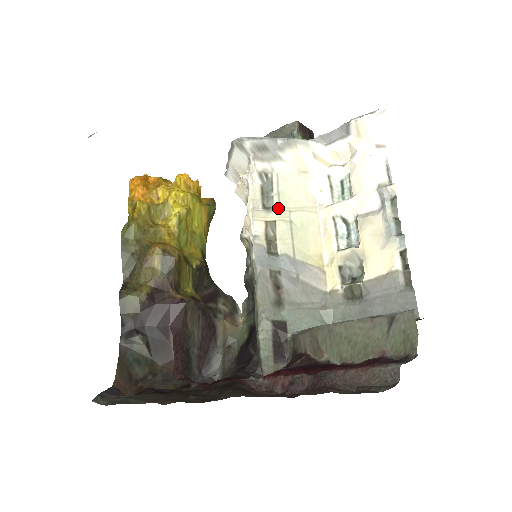
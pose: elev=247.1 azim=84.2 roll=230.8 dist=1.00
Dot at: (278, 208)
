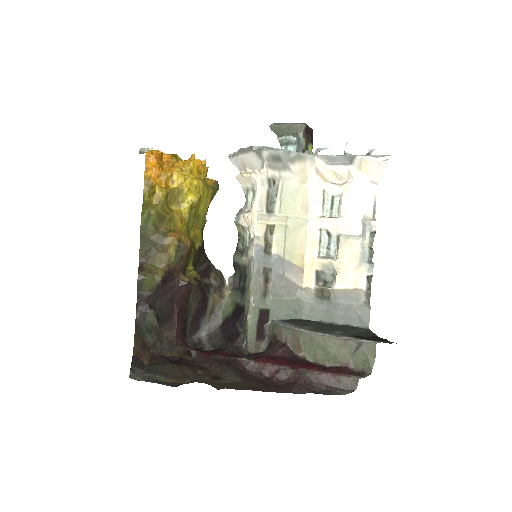
Dot at: (278, 213)
